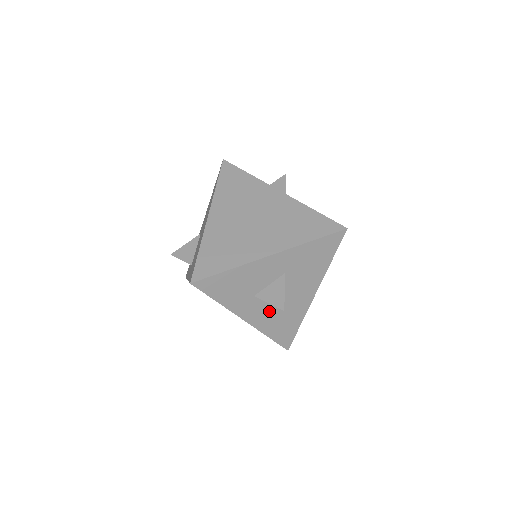
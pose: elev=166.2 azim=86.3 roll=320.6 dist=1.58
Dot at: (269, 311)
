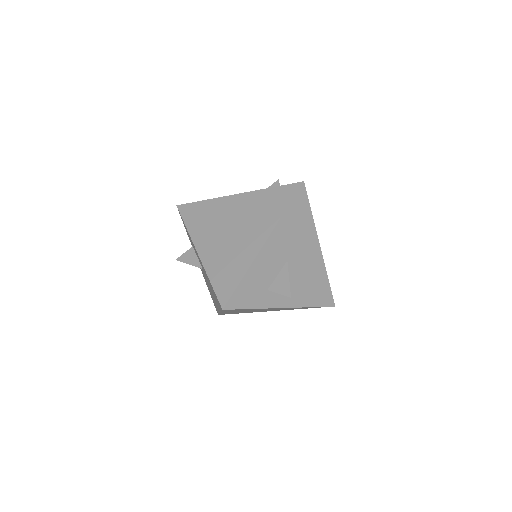
Dot at: occluded
